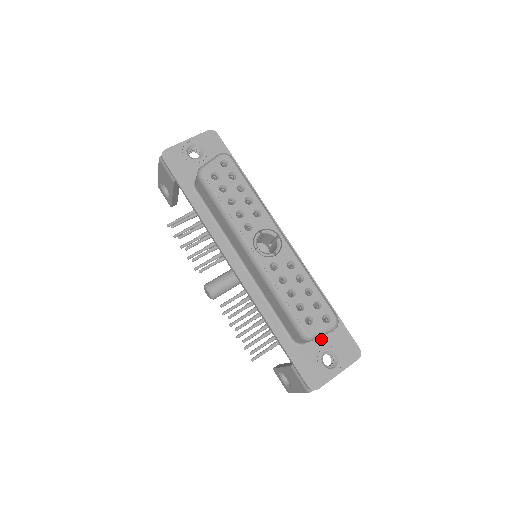
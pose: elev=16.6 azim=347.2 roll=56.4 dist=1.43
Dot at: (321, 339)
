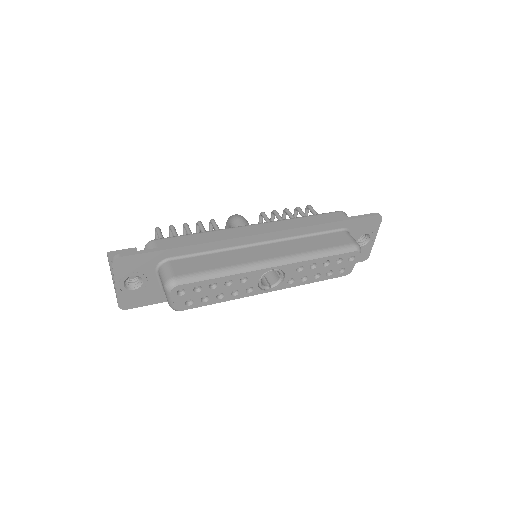
Dot at: occluded
